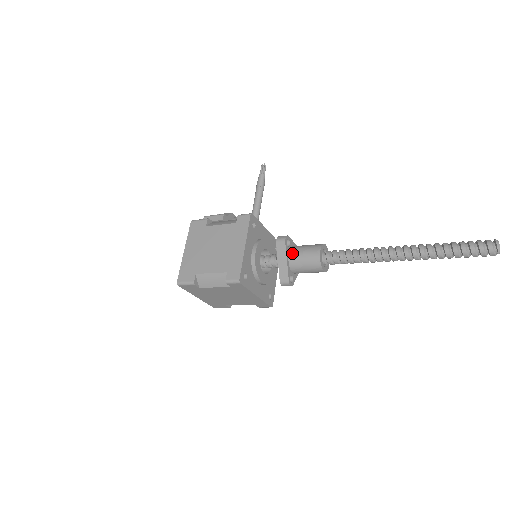
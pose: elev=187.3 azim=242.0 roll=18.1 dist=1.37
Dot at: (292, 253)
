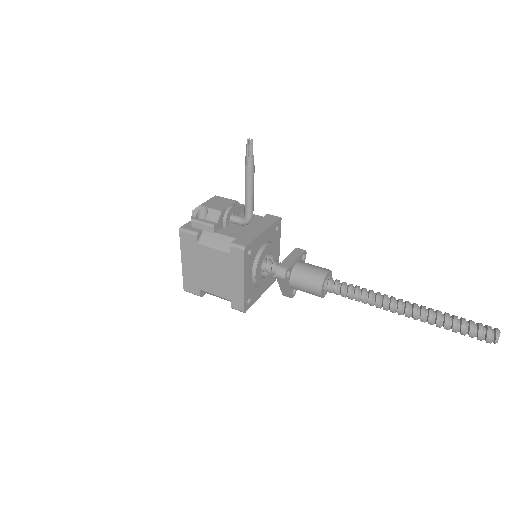
Dot at: (293, 282)
